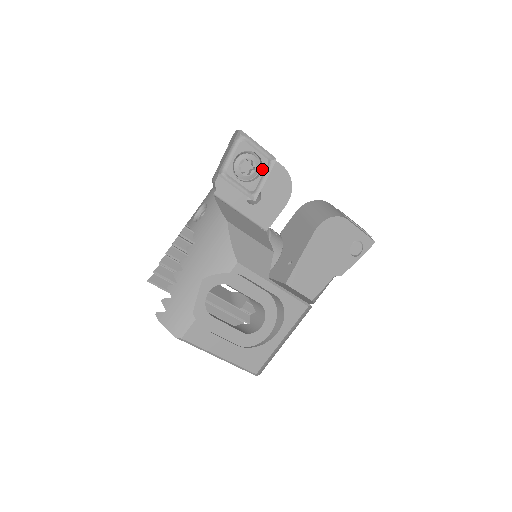
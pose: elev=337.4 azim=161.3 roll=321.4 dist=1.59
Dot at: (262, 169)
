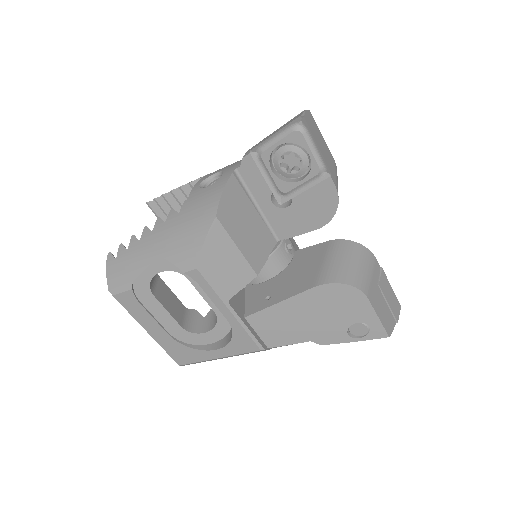
Dot at: (307, 176)
